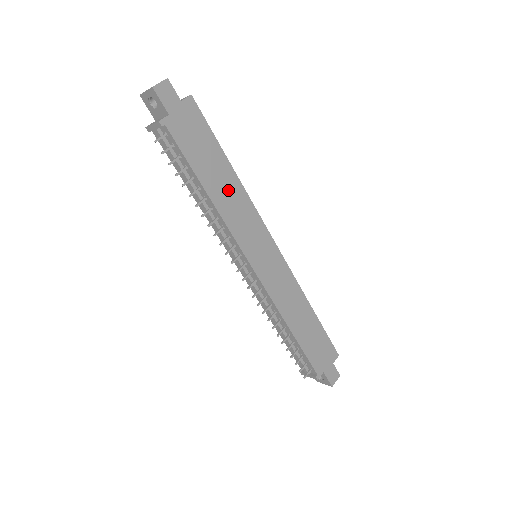
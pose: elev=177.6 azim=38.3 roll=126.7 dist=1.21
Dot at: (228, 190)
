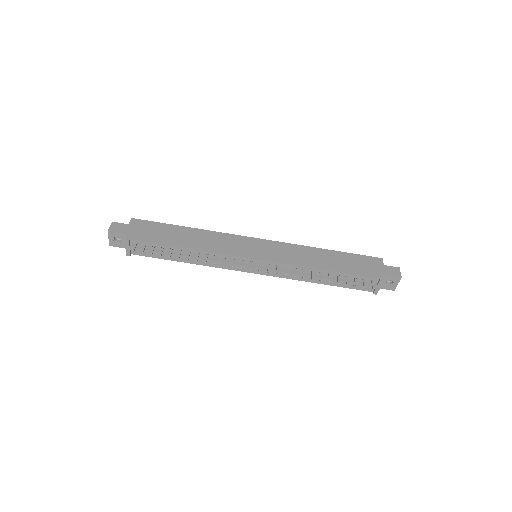
Dot at: (198, 238)
